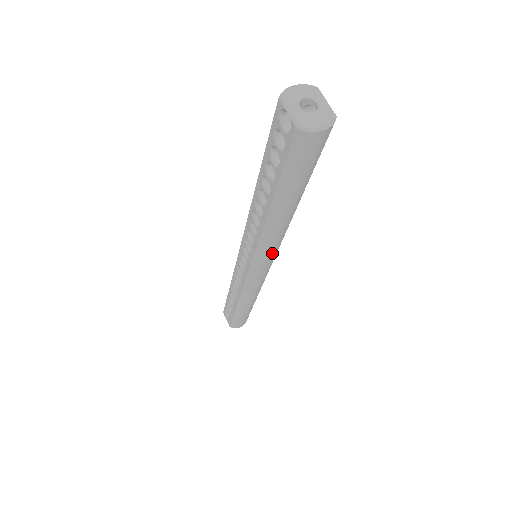
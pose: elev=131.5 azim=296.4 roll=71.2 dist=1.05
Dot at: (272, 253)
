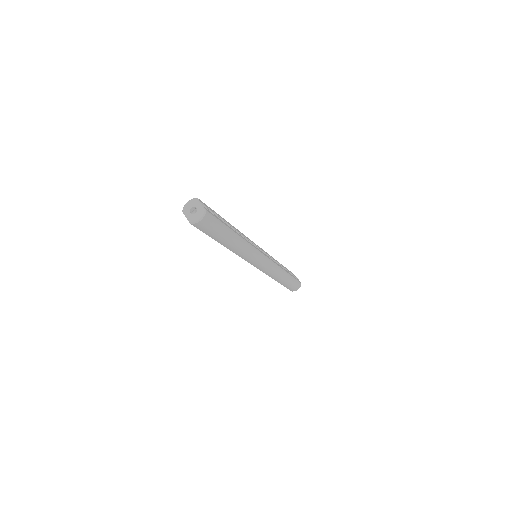
Dot at: (253, 256)
